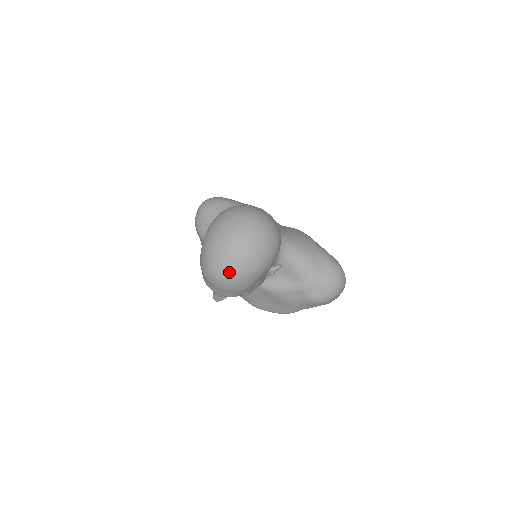
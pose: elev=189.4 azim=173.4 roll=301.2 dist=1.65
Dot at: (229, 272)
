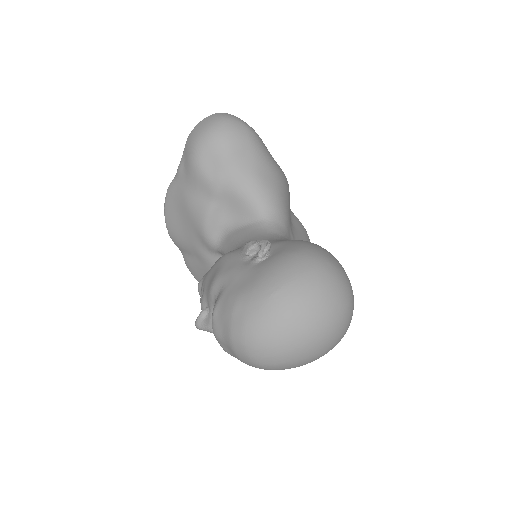
Dot at: (276, 365)
